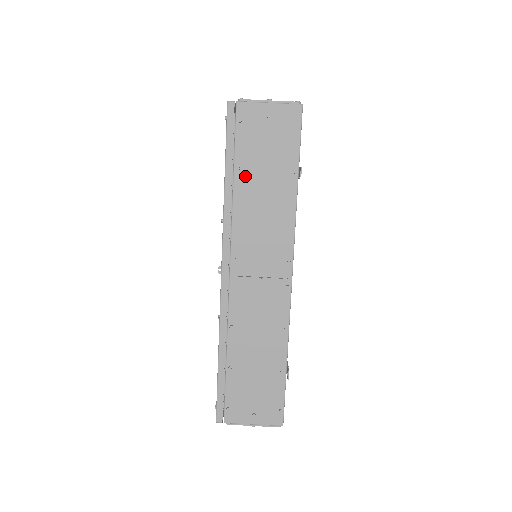
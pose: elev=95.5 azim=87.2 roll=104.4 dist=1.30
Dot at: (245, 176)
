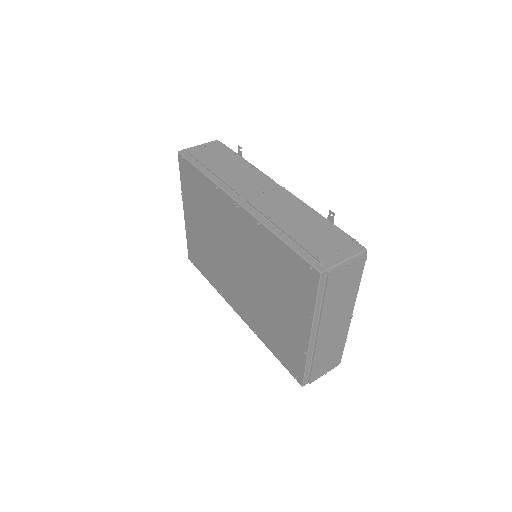
Dot at: (212, 165)
